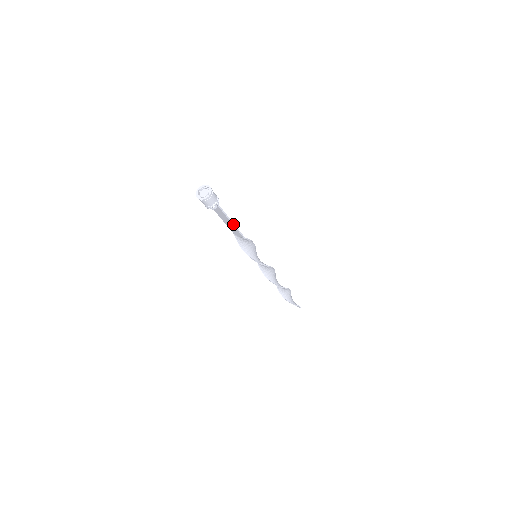
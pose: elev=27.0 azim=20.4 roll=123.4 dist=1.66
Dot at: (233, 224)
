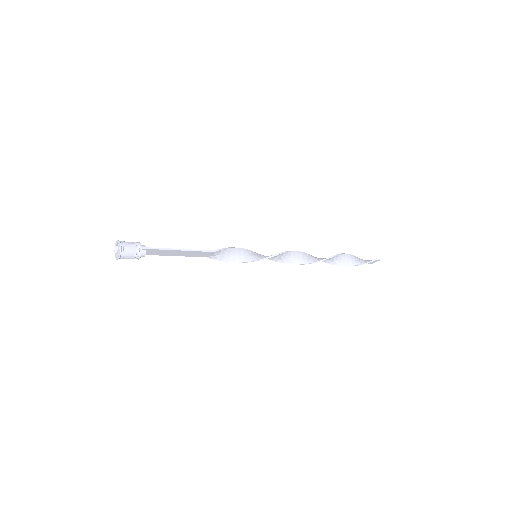
Dot at: (183, 250)
